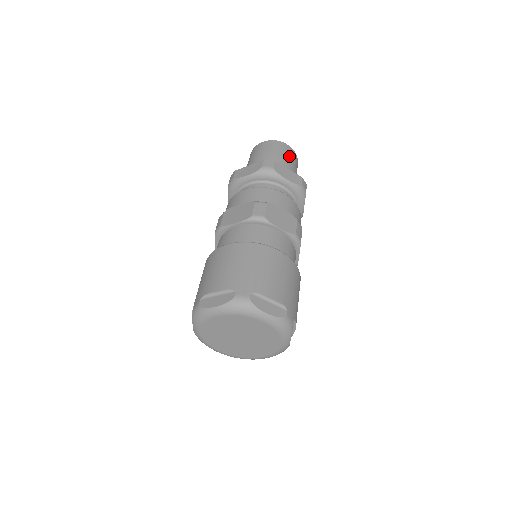
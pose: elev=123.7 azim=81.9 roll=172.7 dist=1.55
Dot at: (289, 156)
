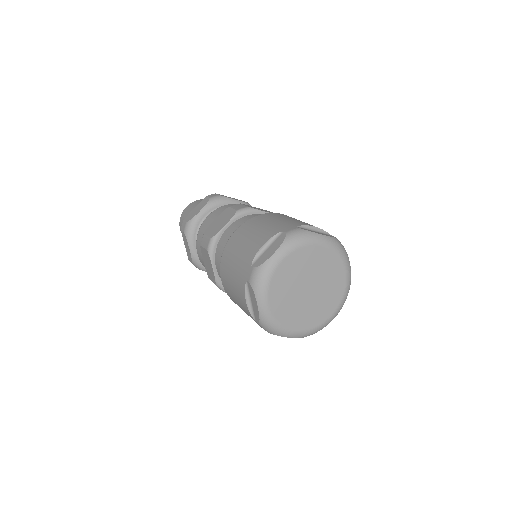
Dot at: occluded
